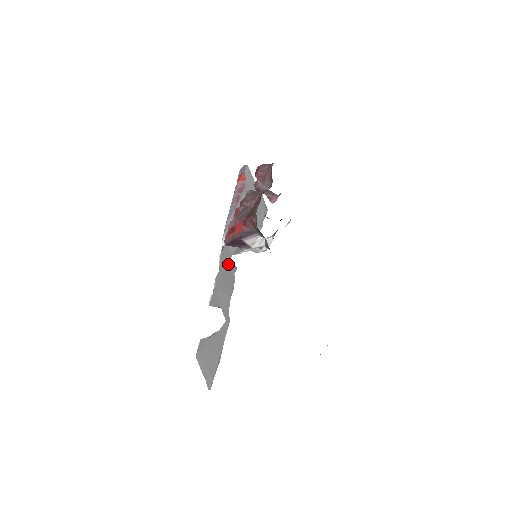
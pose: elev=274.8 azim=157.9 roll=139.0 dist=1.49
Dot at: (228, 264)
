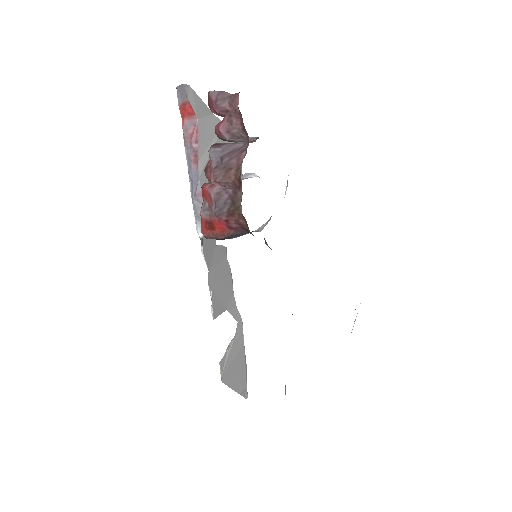
Dot at: (215, 253)
